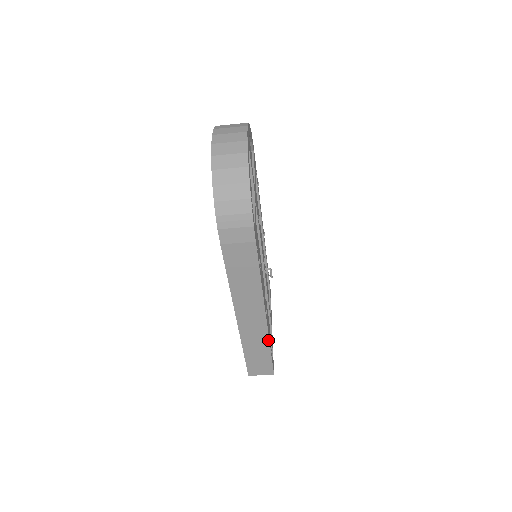
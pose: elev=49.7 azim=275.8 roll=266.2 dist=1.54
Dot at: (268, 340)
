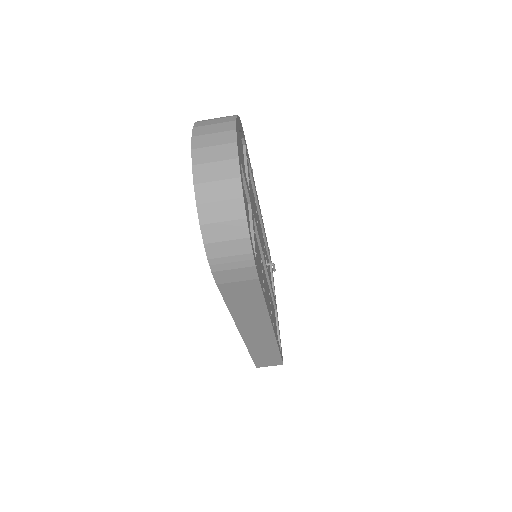
Dot at: (276, 344)
